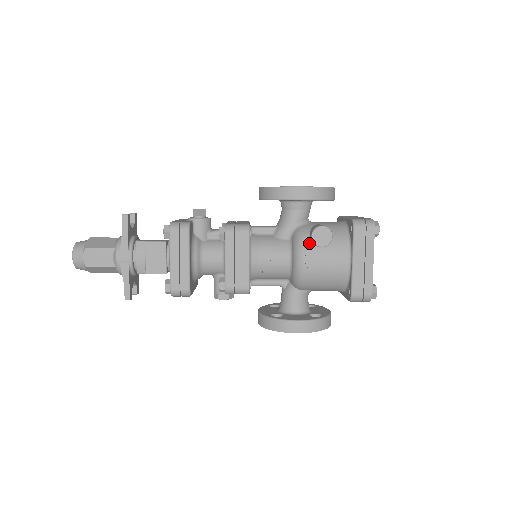
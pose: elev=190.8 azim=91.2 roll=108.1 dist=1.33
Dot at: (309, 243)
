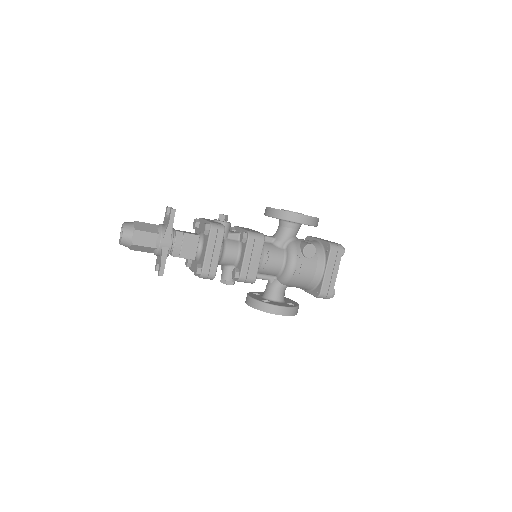
Dot at: (300, 254)
